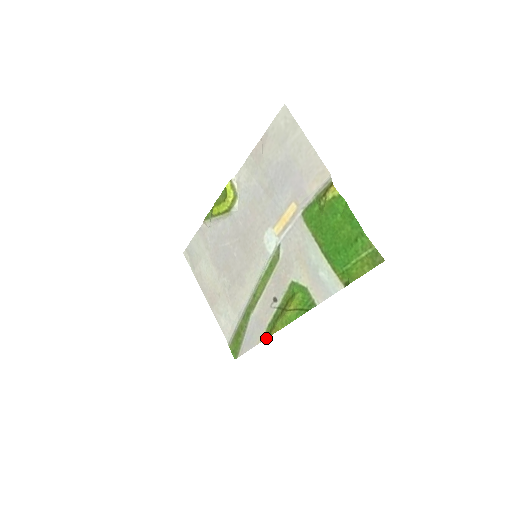
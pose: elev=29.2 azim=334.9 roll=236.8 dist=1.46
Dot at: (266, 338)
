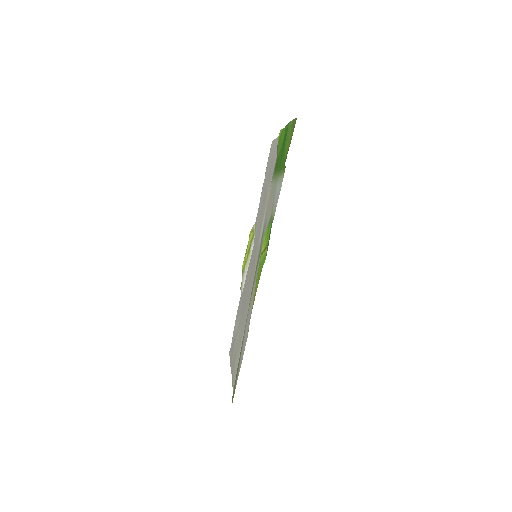
Dot at: occluded
